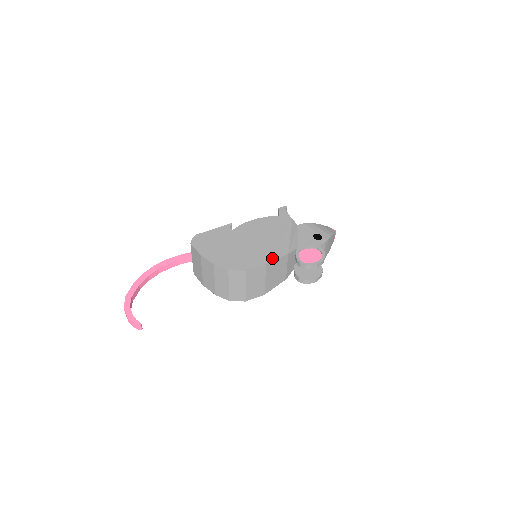
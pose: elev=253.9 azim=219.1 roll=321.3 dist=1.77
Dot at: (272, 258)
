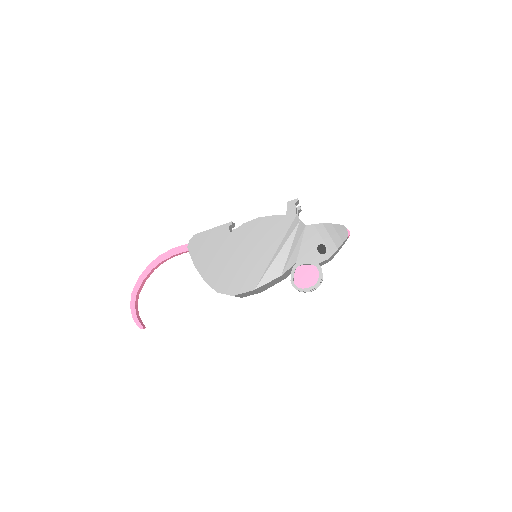
Dot at: (262, 282)
